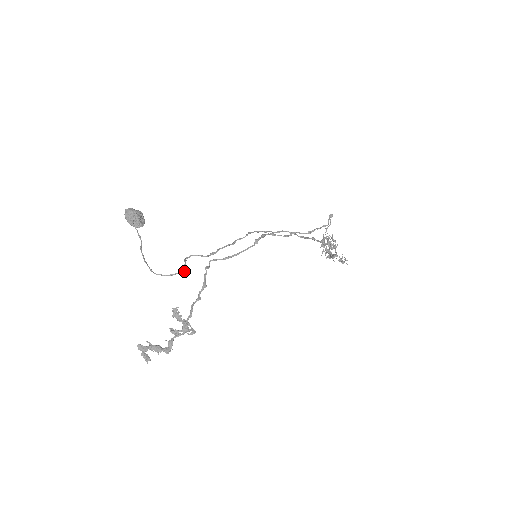
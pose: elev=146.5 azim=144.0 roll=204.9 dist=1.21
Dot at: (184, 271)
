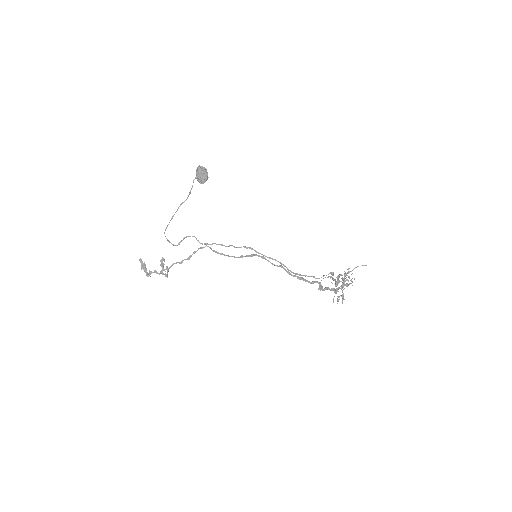
Dot at: (176, 245)
